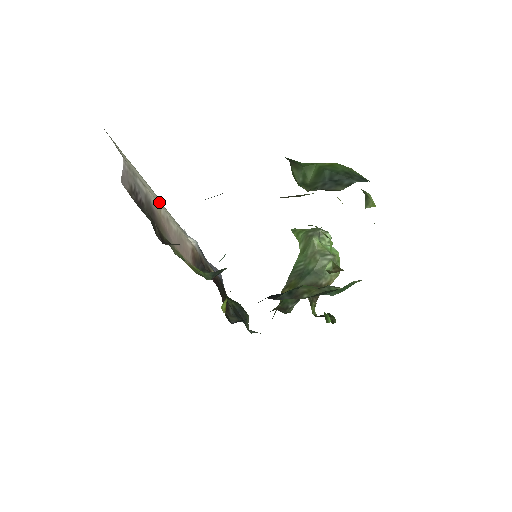
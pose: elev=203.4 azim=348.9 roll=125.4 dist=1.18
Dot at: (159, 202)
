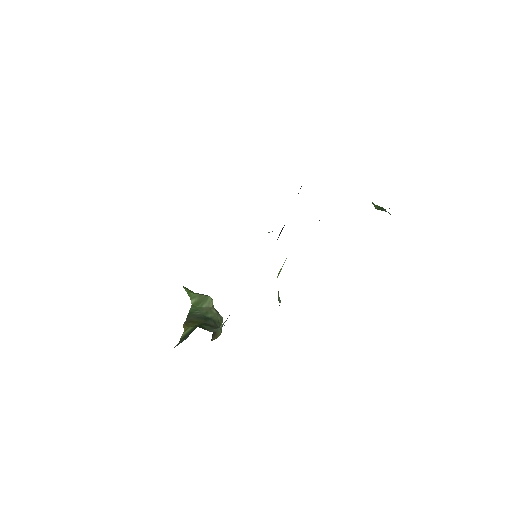
Dot at: occluded
